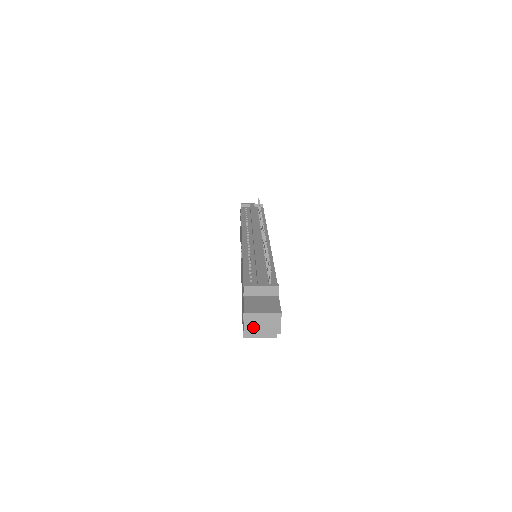
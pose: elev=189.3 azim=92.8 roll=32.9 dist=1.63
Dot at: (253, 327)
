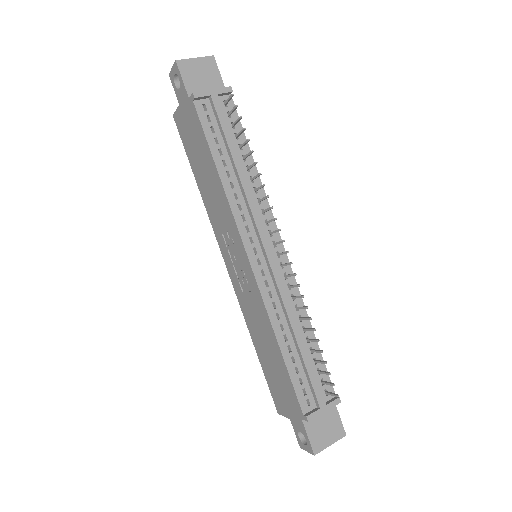
Dot at: occluded
